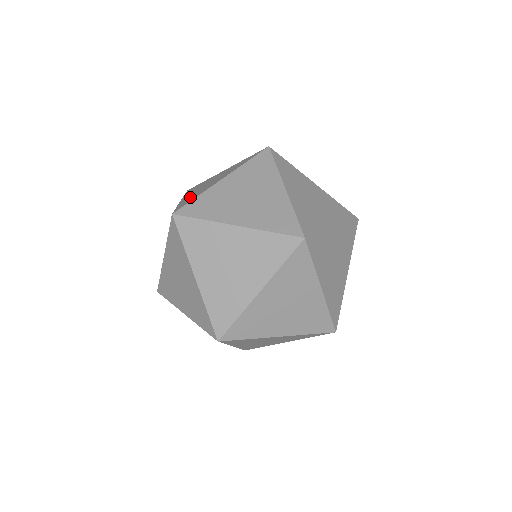
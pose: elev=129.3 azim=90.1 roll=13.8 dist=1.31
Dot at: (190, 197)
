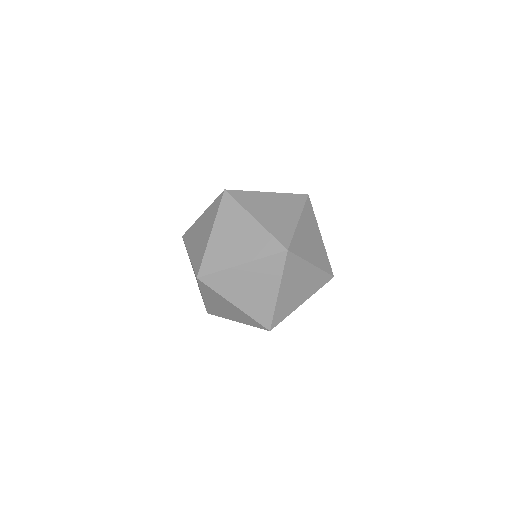
Dot at: occluded
